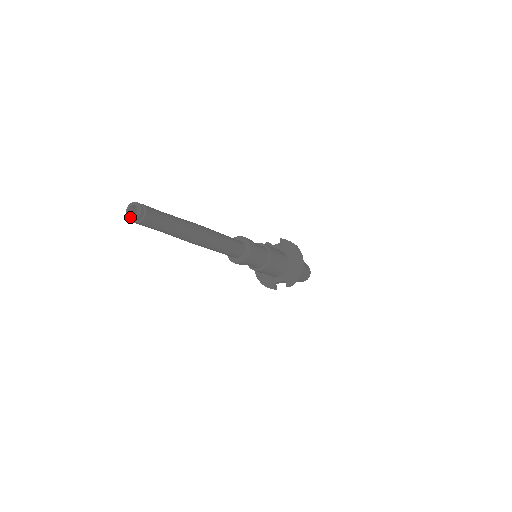
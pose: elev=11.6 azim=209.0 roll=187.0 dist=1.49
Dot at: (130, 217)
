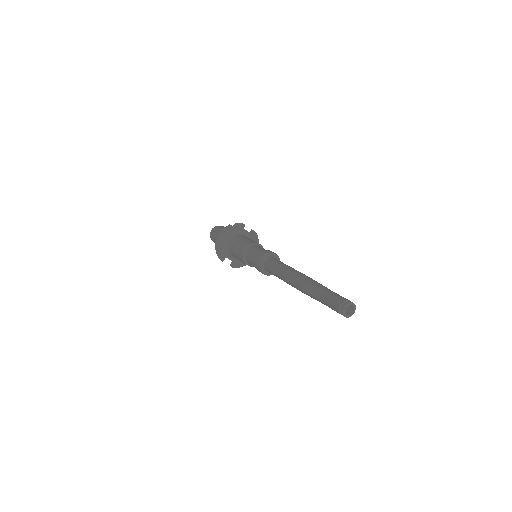
Dot at: (346, 313)
